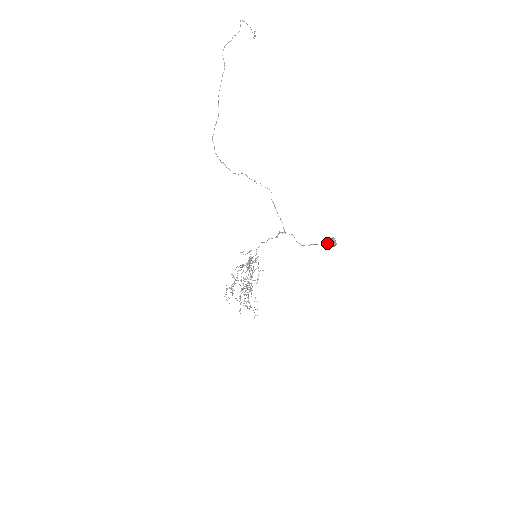
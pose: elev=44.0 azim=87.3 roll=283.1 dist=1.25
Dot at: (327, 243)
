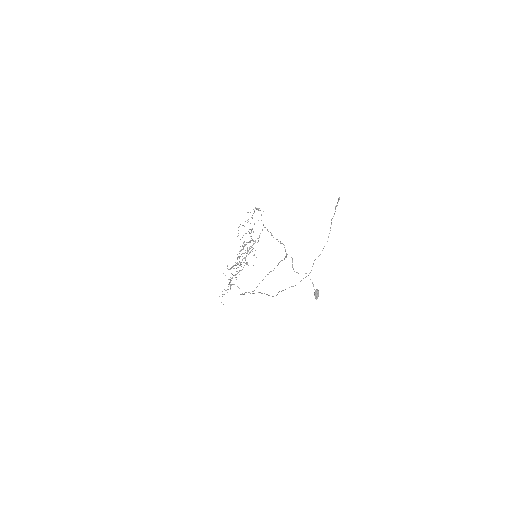
Dot at: (313, 286)
